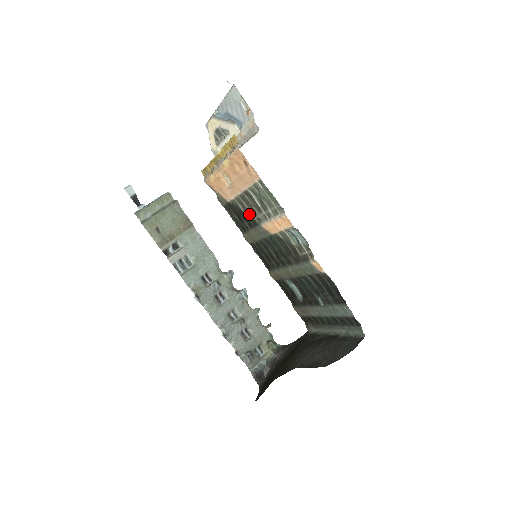
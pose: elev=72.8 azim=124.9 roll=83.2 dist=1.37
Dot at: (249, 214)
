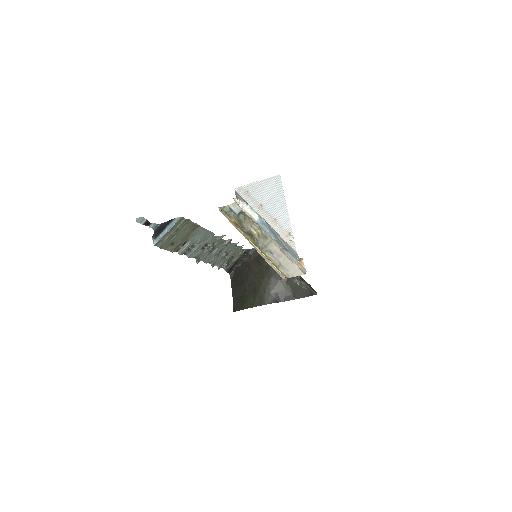
Dot at: occluded
